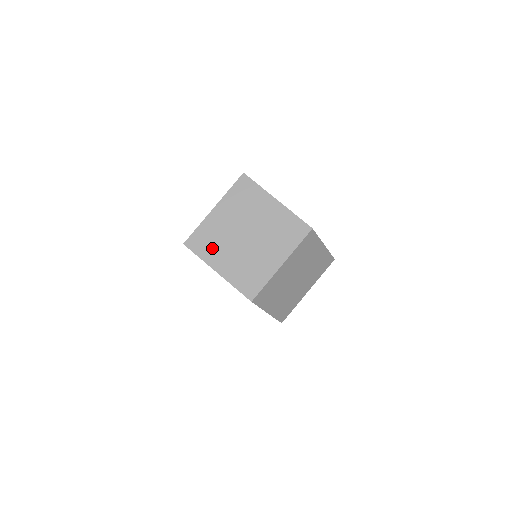
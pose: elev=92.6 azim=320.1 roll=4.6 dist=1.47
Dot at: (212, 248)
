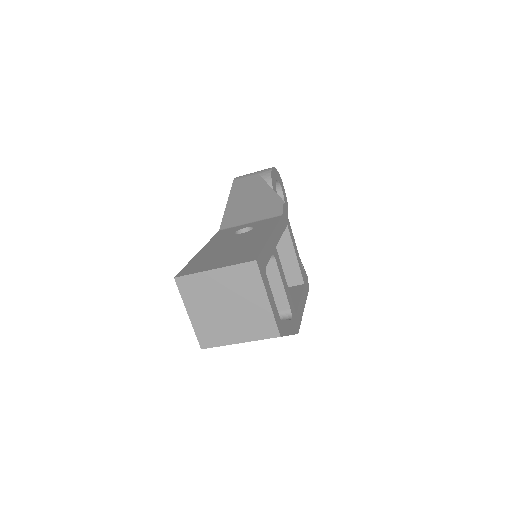
Dot at: (195, 296)
